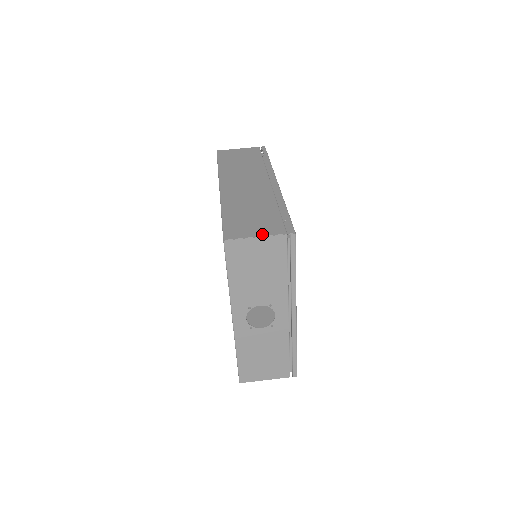
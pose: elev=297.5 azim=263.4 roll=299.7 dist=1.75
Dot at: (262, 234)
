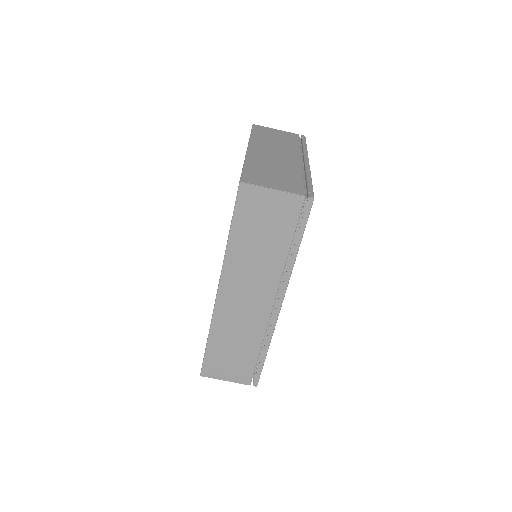
Dot at: (231, 380)
